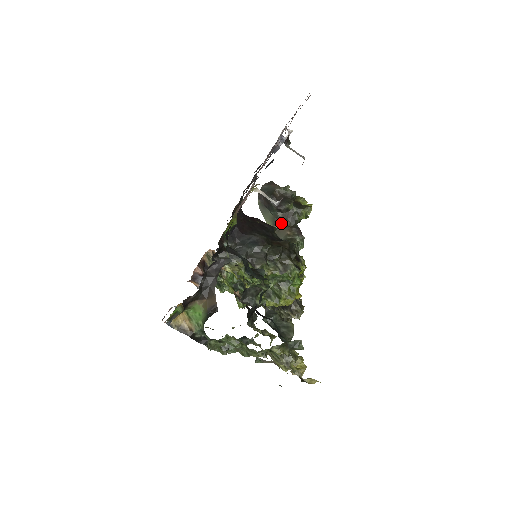
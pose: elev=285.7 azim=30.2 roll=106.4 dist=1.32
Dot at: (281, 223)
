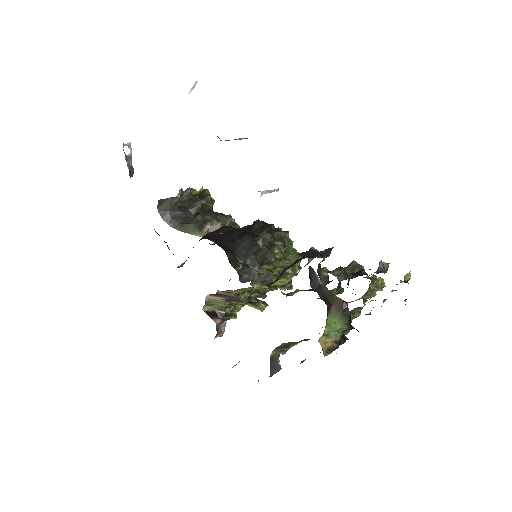
Dot at: (205, 223)
